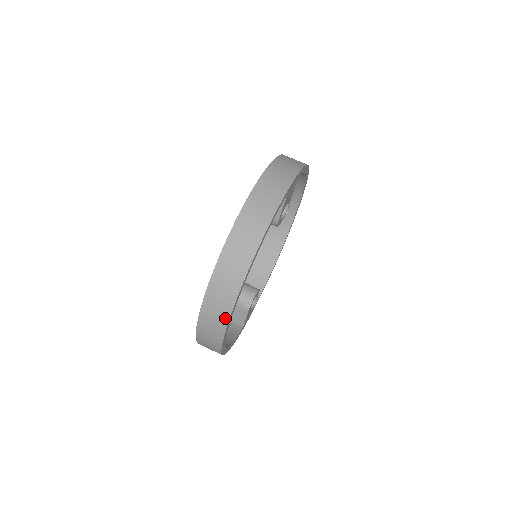
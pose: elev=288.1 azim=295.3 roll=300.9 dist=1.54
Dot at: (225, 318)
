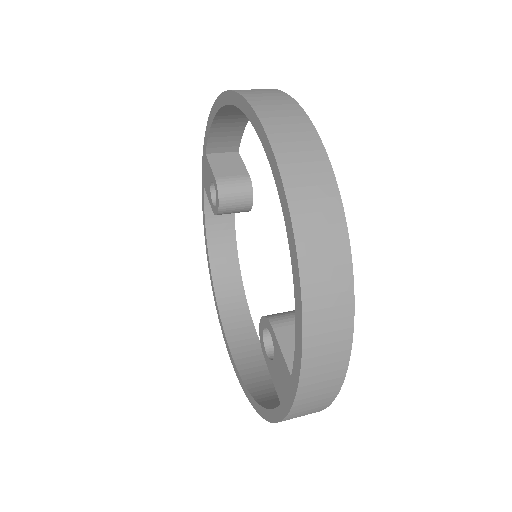
Dot at: (288, 100)
